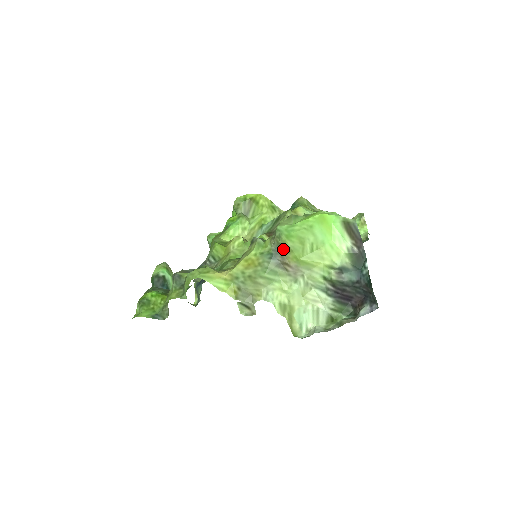
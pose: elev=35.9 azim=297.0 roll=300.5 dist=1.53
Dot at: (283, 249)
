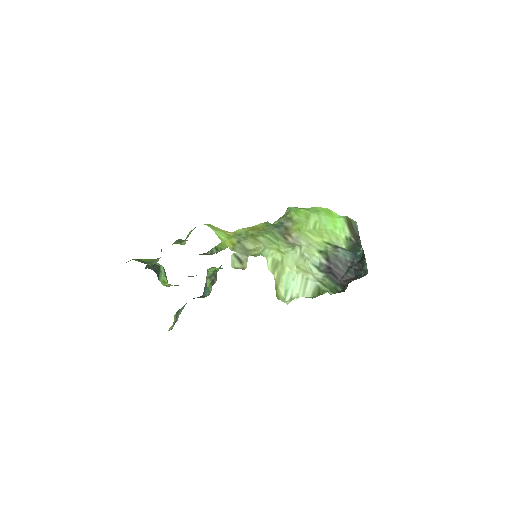
Dot at: (289, 222)
